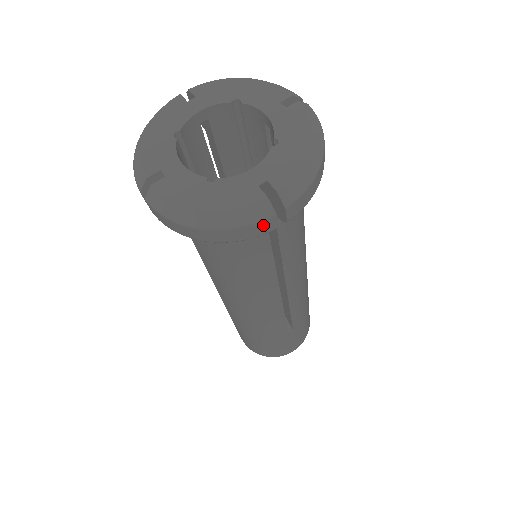
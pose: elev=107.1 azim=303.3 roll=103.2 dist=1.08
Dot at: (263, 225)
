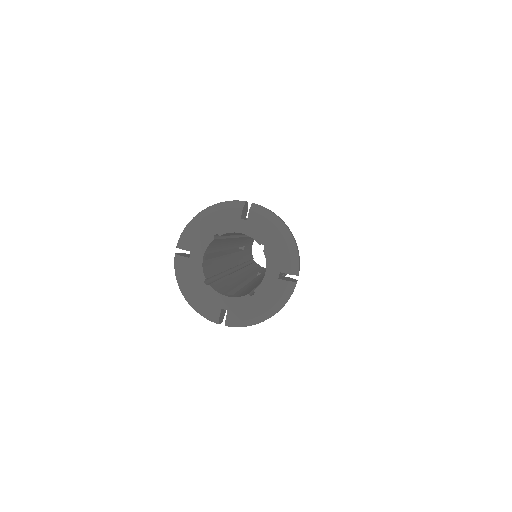
Dot at: (212, 320)
